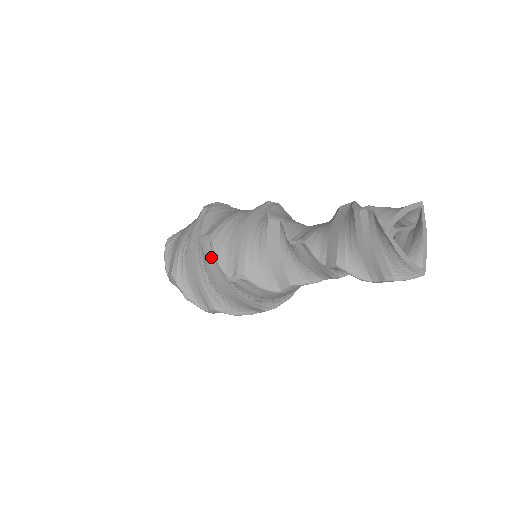
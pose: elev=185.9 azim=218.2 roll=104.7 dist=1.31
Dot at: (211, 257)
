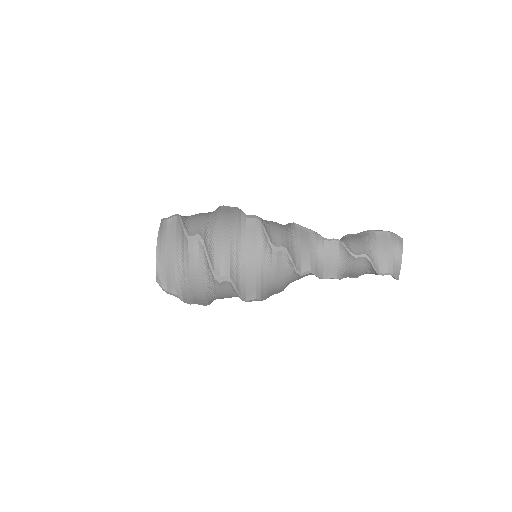
Dot at: (253, 231)
